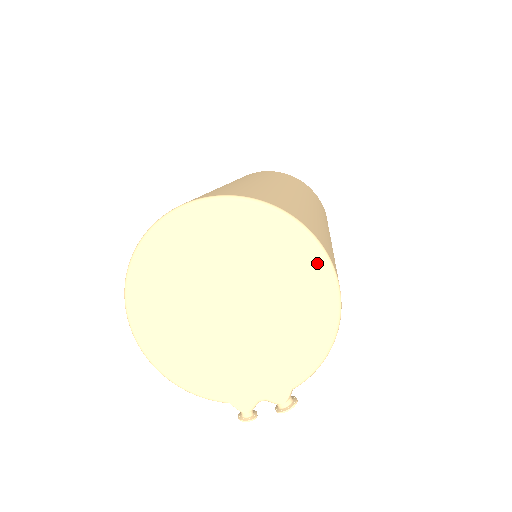
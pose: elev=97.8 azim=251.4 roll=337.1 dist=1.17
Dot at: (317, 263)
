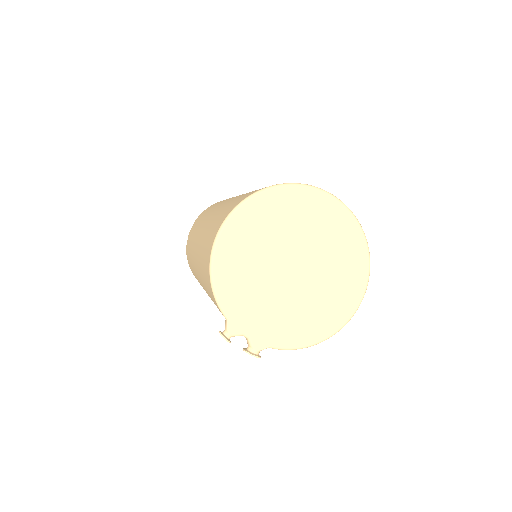
Dot at: (356, 296)
